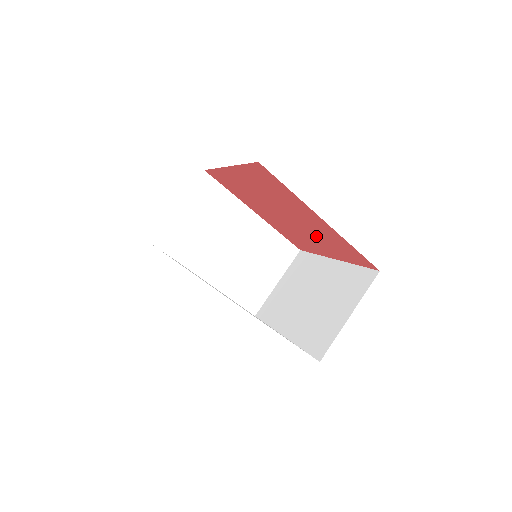
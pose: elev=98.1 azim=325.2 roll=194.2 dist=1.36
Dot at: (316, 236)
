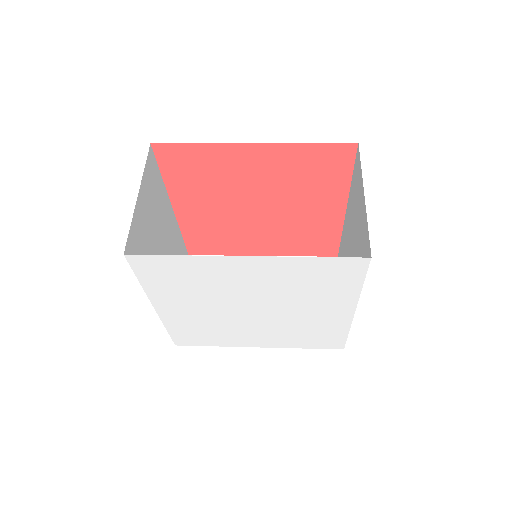
Dot at: (294, 192)
